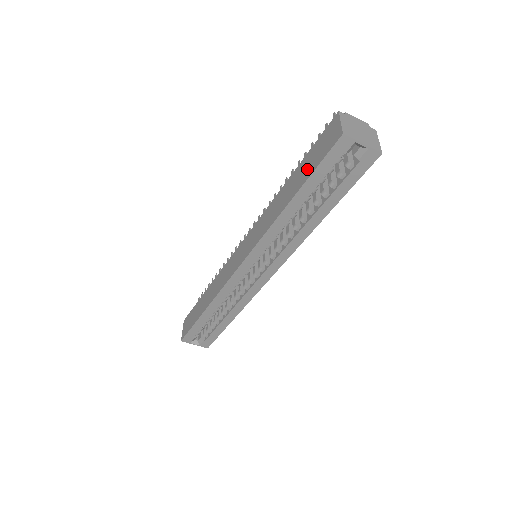
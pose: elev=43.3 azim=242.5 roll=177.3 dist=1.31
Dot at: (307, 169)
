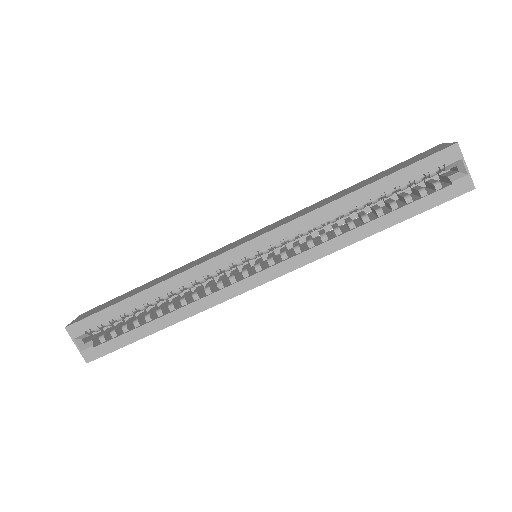
Dot at: (392, 170)
